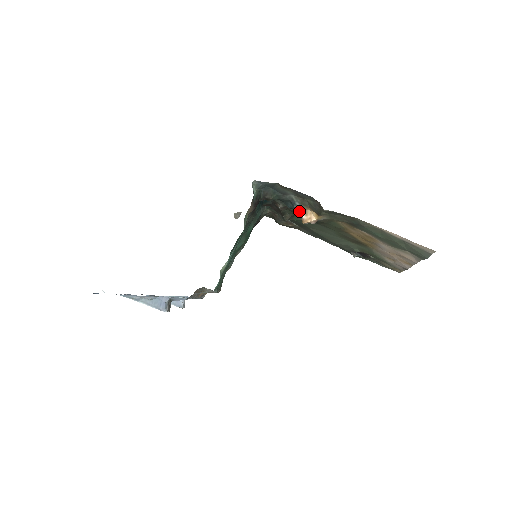
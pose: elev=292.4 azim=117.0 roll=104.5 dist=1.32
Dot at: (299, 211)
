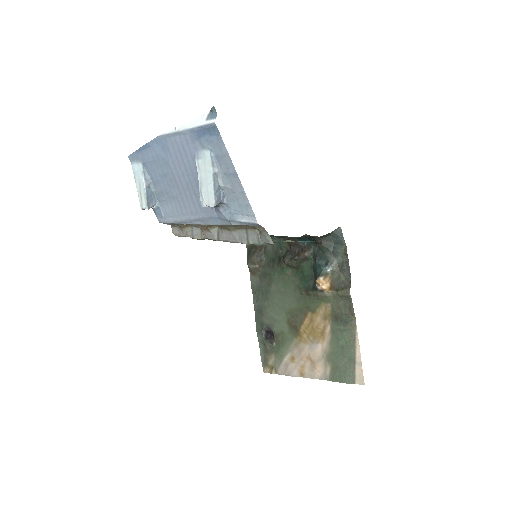
Dot at: (323, 272)
